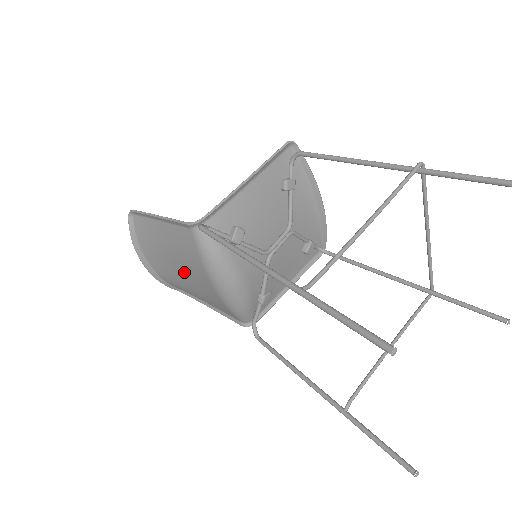
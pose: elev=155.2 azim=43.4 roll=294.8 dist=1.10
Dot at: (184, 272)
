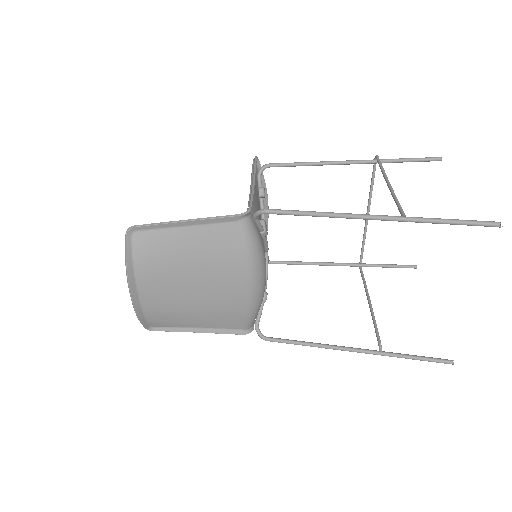
Dot at: (197, 285)
